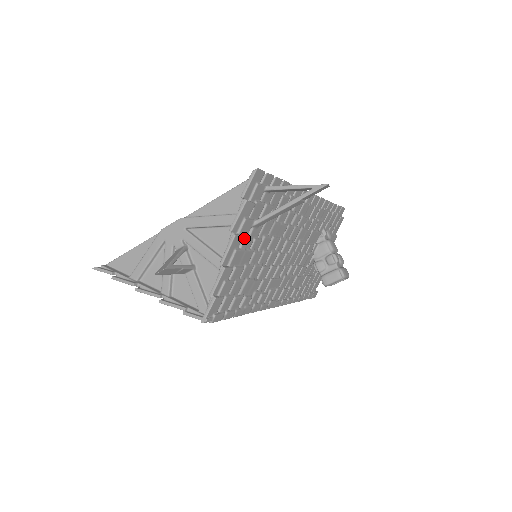
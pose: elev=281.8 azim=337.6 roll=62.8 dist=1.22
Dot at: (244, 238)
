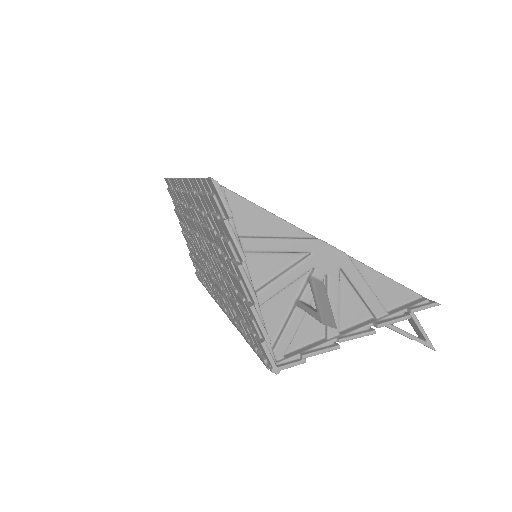
Dot at: occluded
